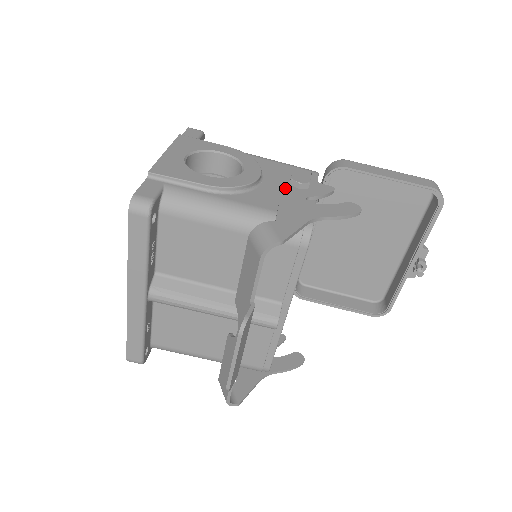
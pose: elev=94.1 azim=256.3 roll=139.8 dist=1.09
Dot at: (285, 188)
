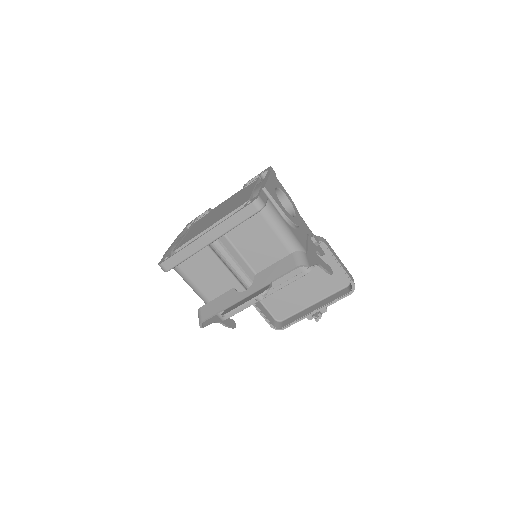
Dot at: (309, 239)
